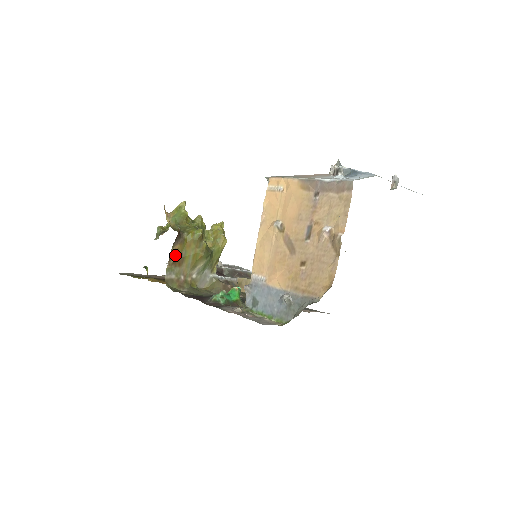
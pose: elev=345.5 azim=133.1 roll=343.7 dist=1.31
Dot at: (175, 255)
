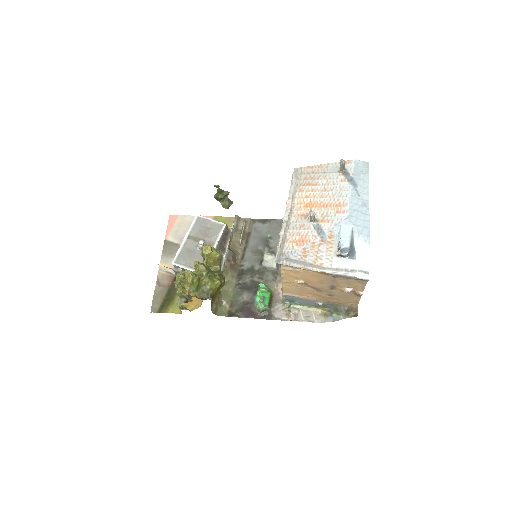
Dot at: (211, 303)
